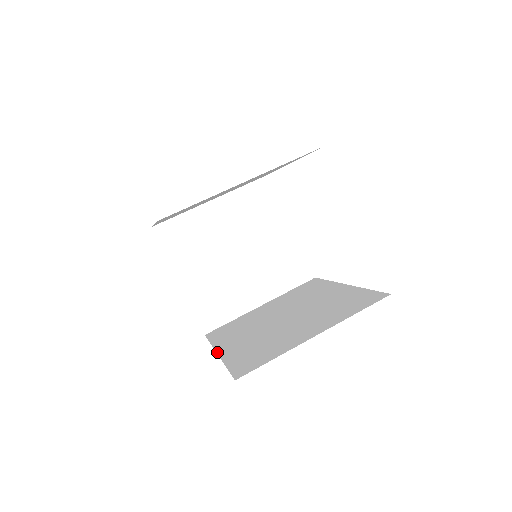
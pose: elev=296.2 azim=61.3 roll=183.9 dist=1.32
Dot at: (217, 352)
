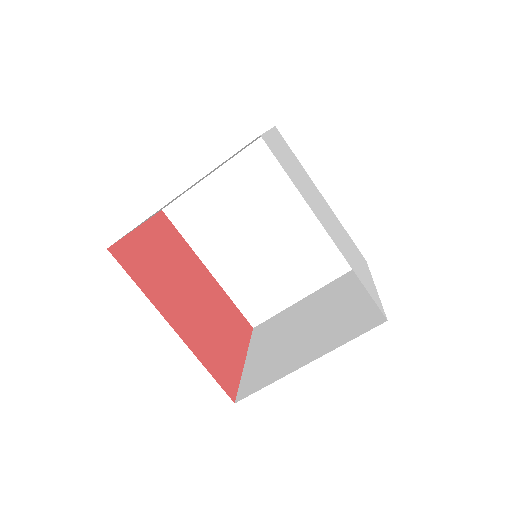
Dot at: (208, 270)
